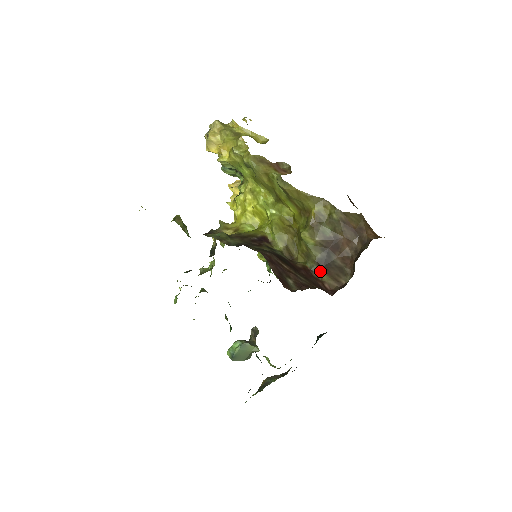
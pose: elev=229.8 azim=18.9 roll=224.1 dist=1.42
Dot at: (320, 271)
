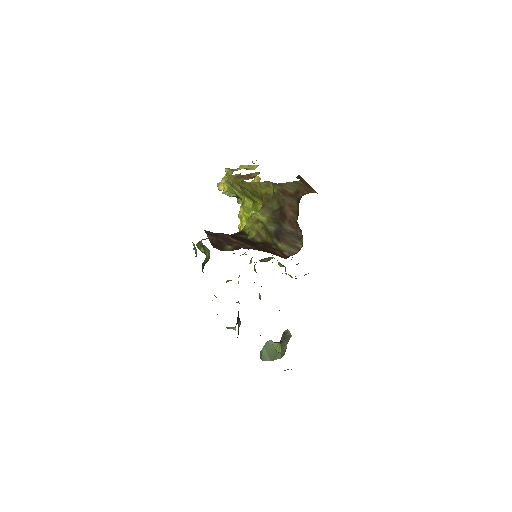
Dot at: (279, 242)
